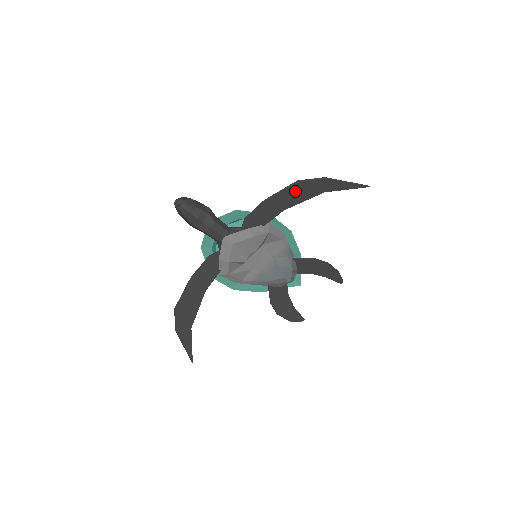
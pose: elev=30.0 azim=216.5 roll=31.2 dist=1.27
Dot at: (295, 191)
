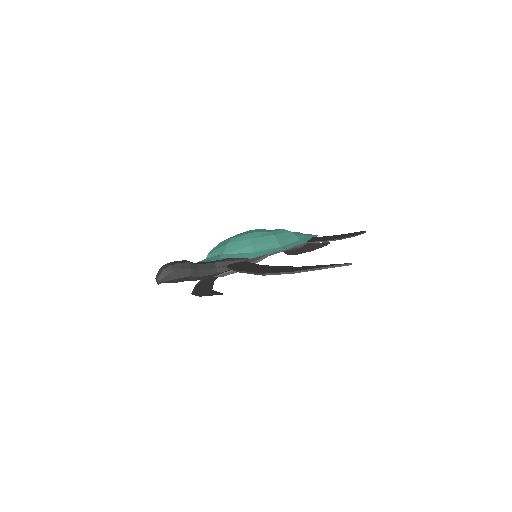
Dot at: occluded
